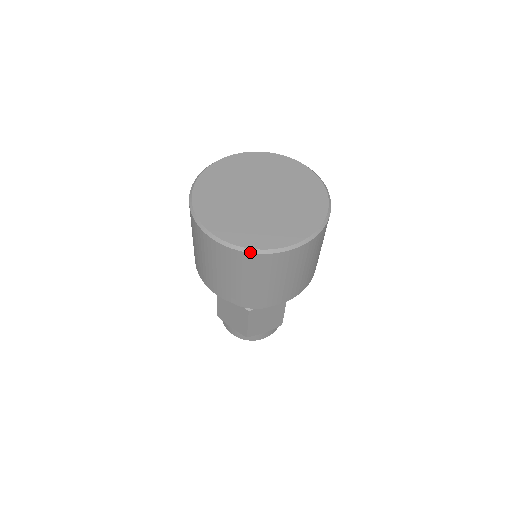
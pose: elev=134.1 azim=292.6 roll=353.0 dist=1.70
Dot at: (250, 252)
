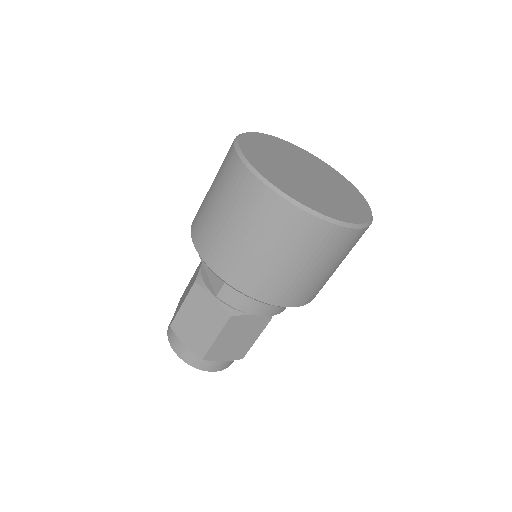
Dot at: (306, 210)
